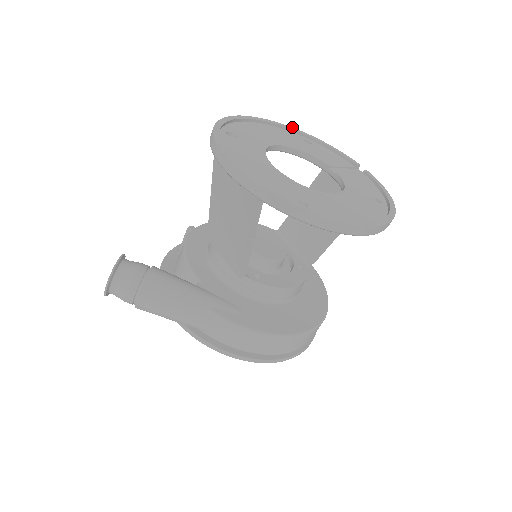
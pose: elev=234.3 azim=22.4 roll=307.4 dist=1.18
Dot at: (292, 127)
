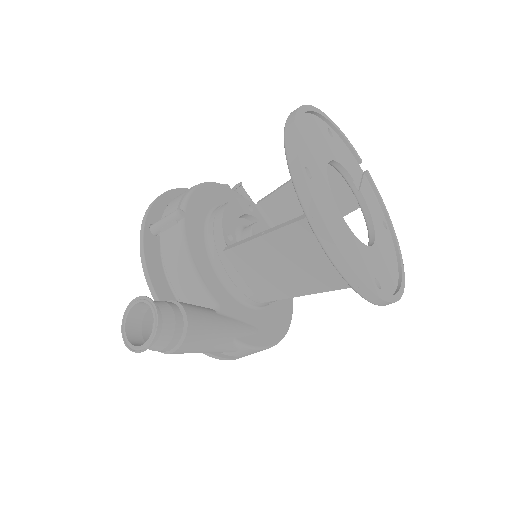
Dot at: (319, 109)
